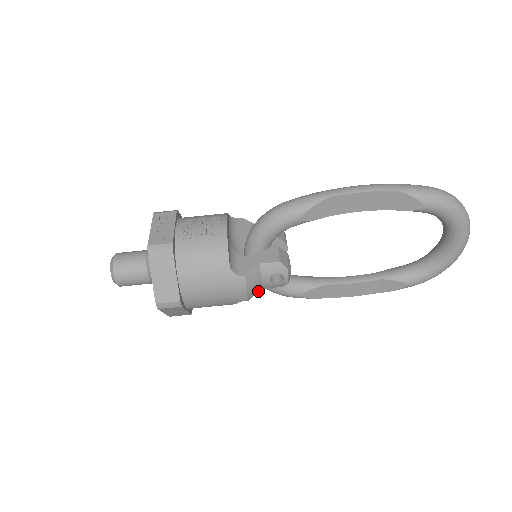
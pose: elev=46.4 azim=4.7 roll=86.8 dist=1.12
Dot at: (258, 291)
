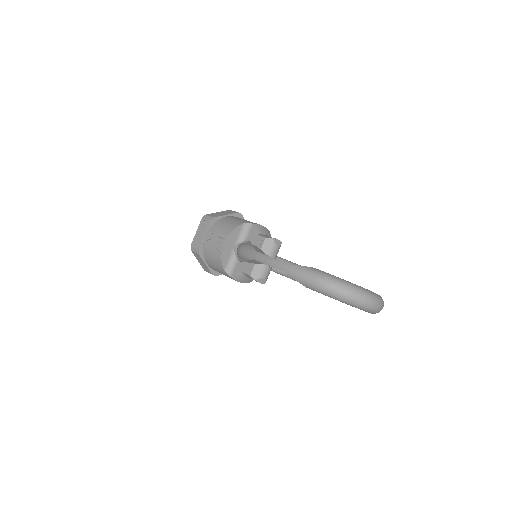
Dot at: occluded
